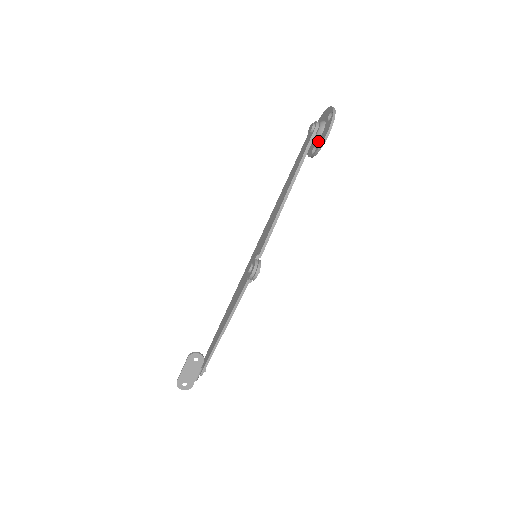
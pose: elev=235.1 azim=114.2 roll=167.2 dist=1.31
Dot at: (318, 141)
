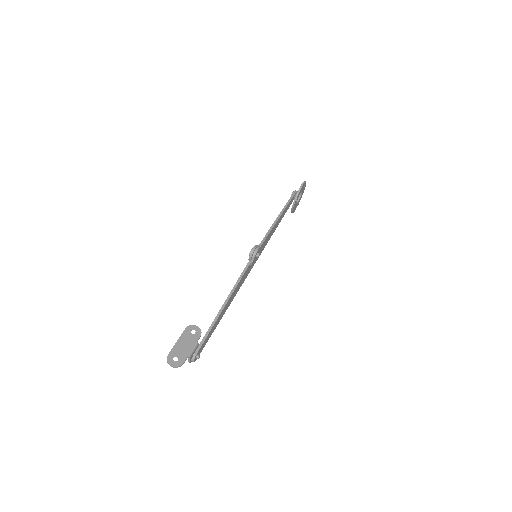
Dot at: occluded
